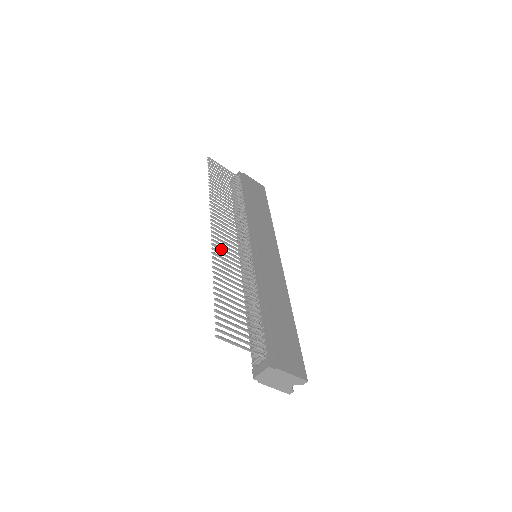
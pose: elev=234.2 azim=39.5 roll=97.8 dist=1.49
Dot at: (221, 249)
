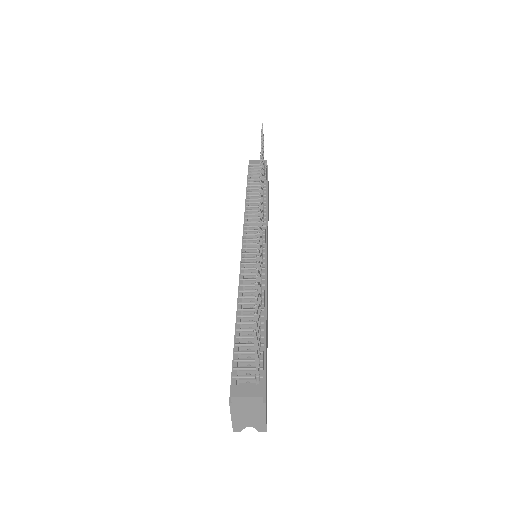
Dot at: (260, 229)
